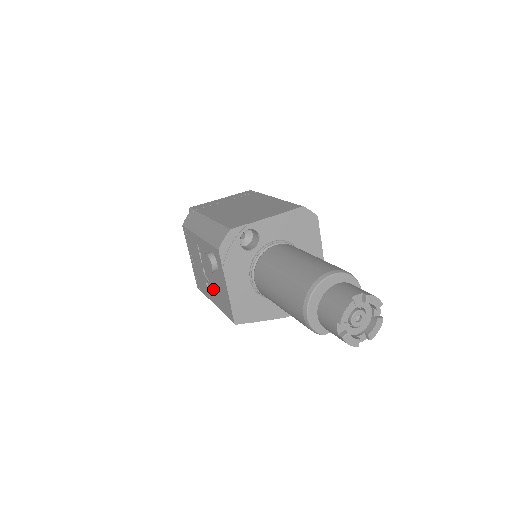
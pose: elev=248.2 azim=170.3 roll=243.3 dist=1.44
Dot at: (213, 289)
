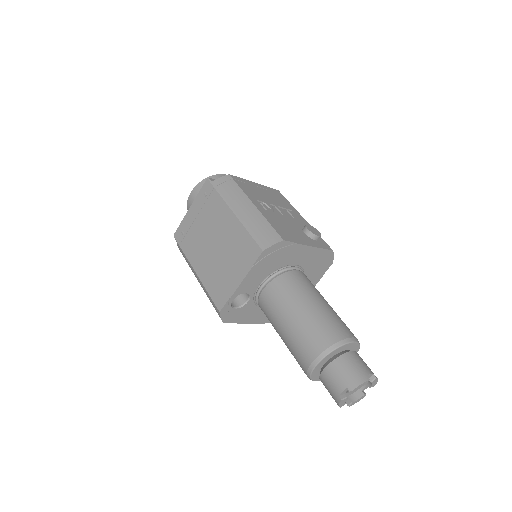
Dot at: occluded
